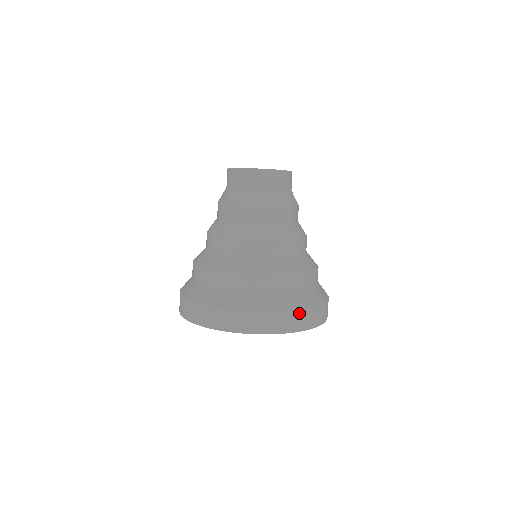
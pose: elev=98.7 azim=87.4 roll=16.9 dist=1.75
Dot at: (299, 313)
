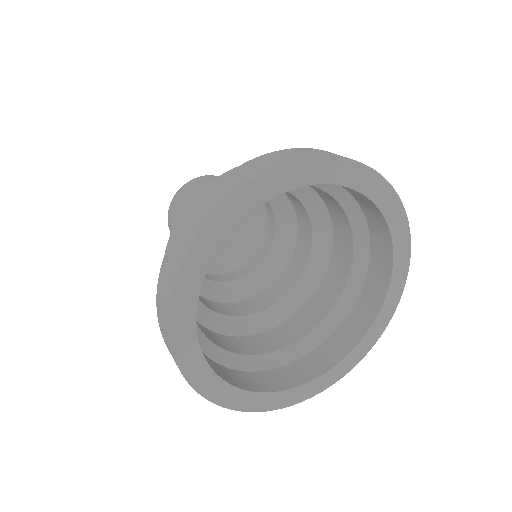
Dot at: occluded
